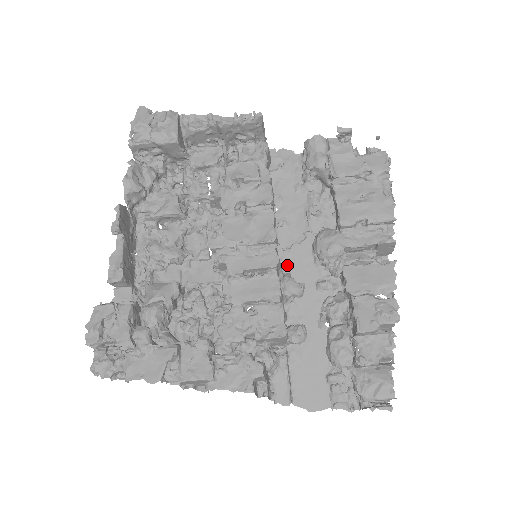
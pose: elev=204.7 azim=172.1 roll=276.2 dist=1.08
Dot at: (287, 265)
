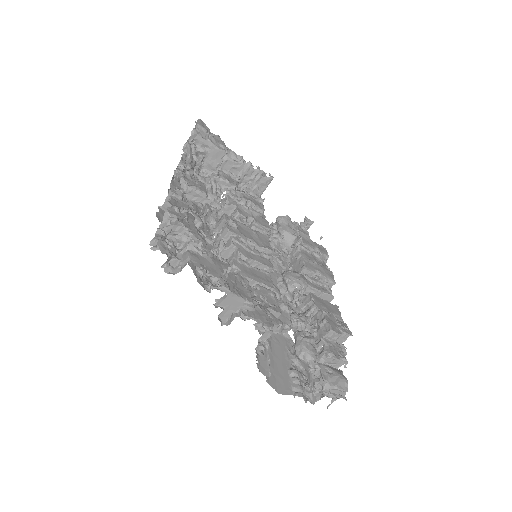
Dot at: occluded
